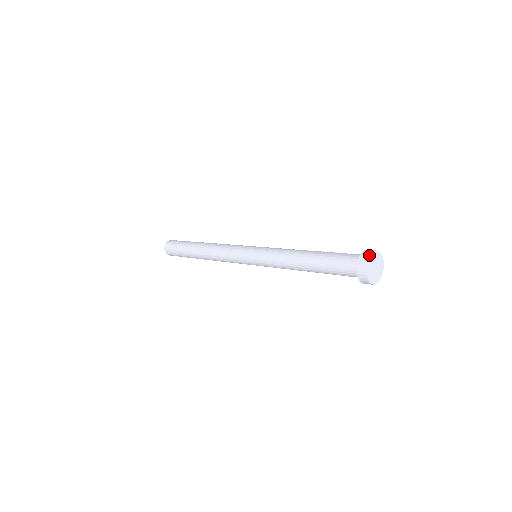
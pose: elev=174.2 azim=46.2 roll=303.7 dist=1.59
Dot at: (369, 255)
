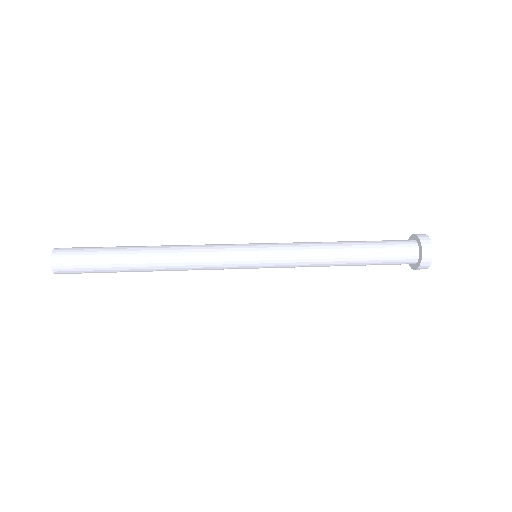
Dot at: (432, 256)
